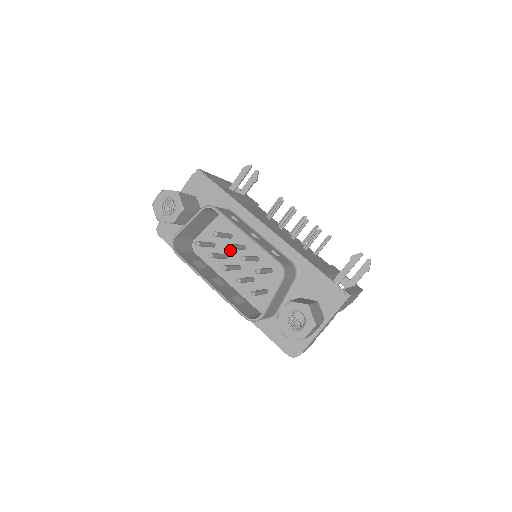
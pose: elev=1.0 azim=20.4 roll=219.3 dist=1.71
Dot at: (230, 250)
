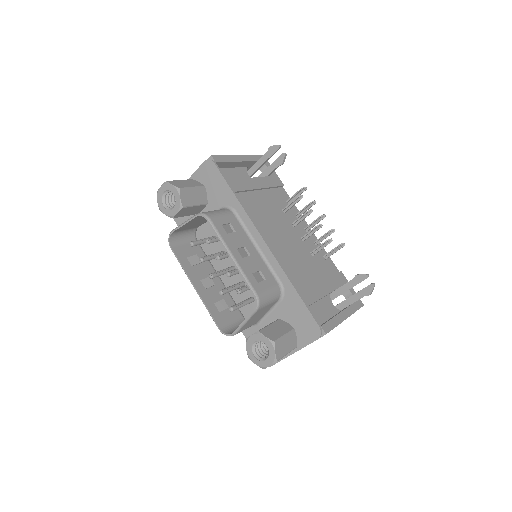
Dot at: occluded
